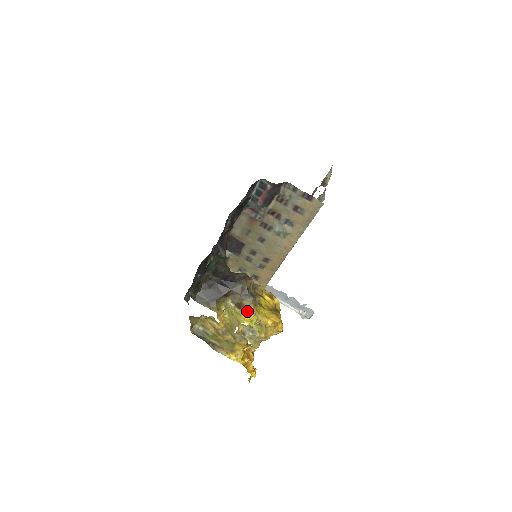
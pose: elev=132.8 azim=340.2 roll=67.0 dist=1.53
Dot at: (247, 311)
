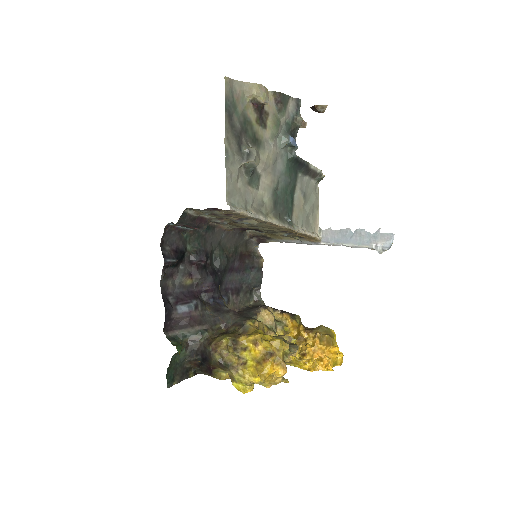
Dot at: (234, 380)
